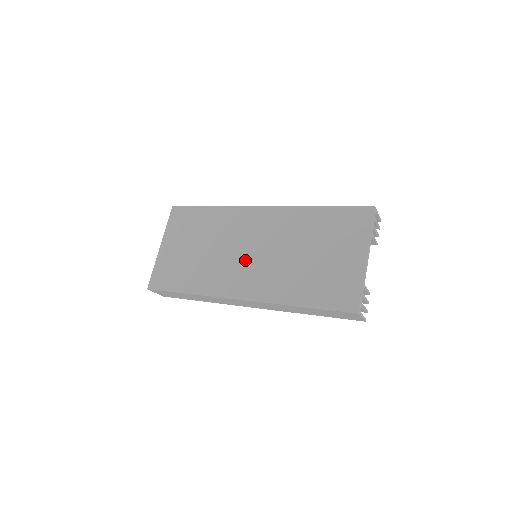
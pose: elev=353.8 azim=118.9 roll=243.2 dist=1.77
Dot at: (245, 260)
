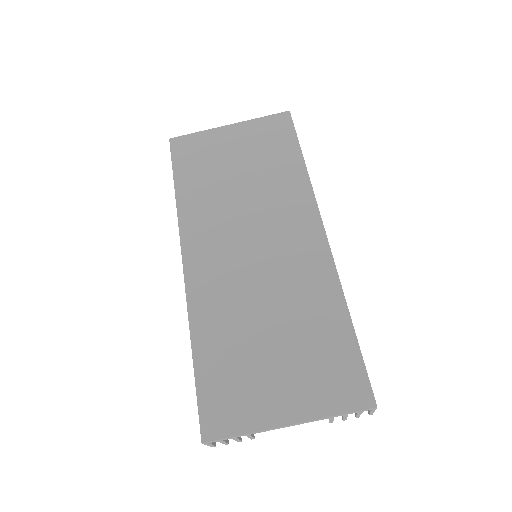
Dot at: (239, 246)
